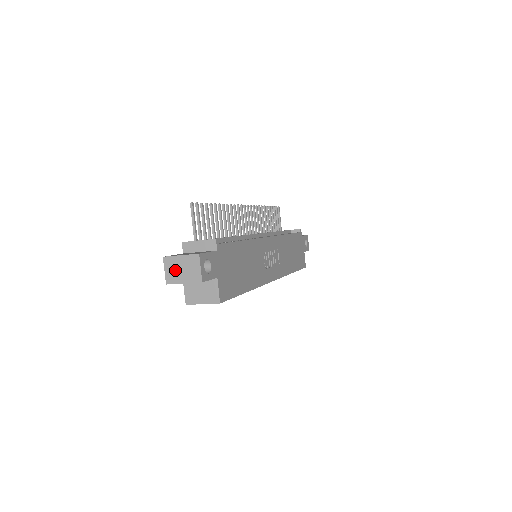
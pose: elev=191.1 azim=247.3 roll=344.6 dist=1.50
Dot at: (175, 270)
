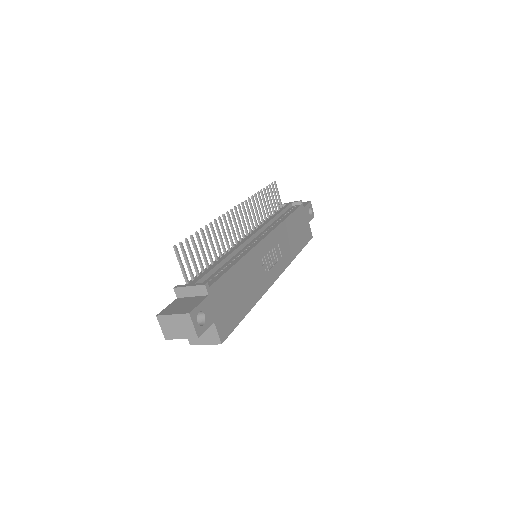
Dot at: (170, 327)
